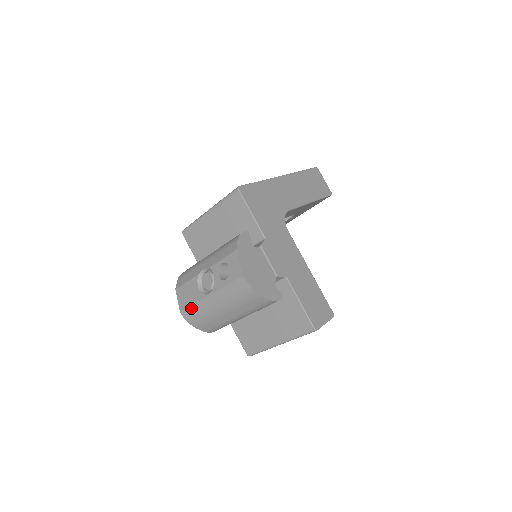
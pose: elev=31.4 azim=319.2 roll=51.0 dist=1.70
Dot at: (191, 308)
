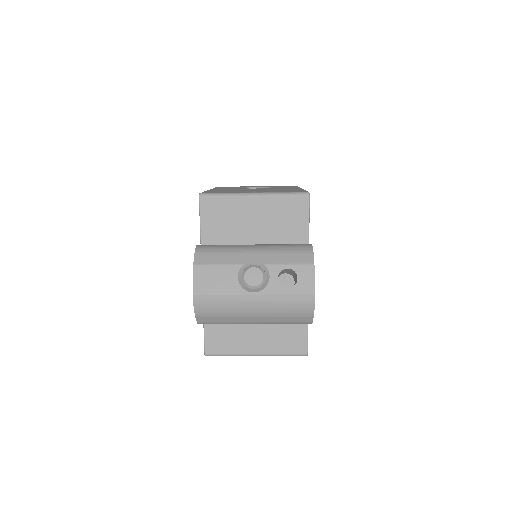
Dot at: (215, 297)
